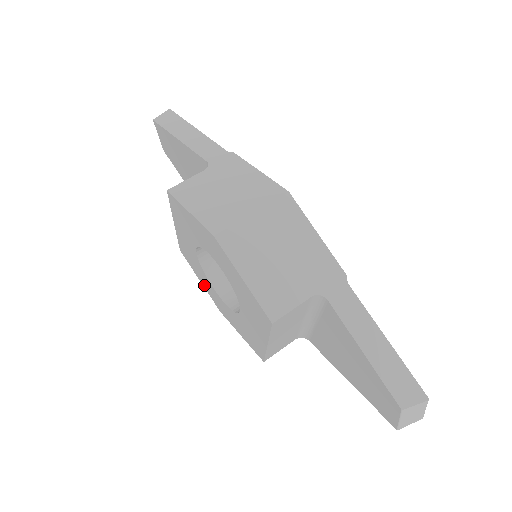
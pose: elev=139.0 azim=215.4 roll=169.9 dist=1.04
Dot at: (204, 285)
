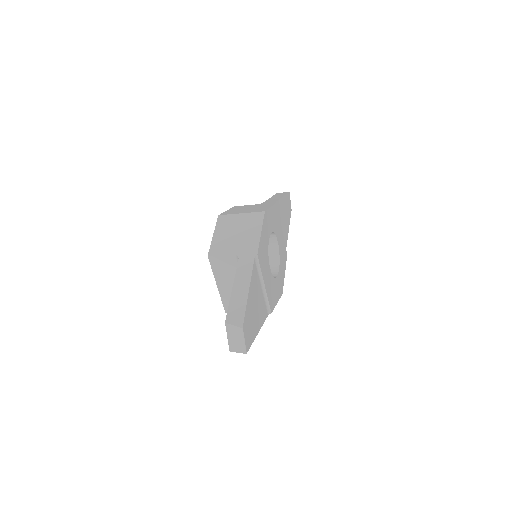
Dot at: occluded
